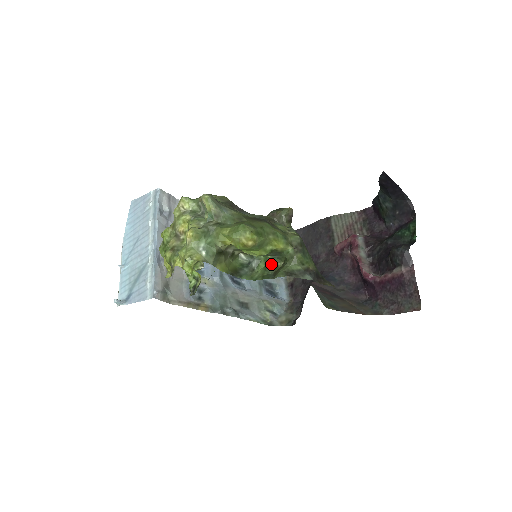
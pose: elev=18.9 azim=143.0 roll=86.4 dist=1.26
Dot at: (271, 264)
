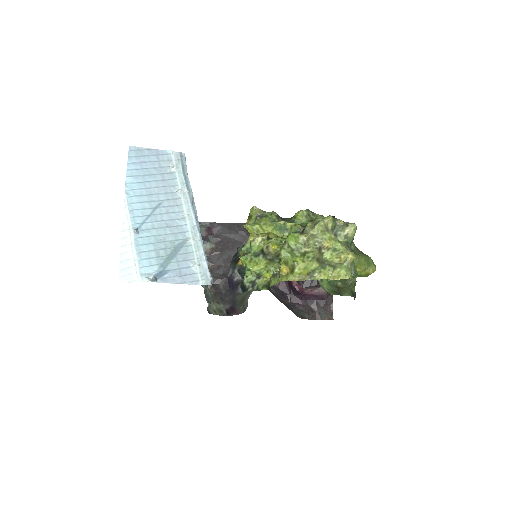
Dot at: (334, 282)
